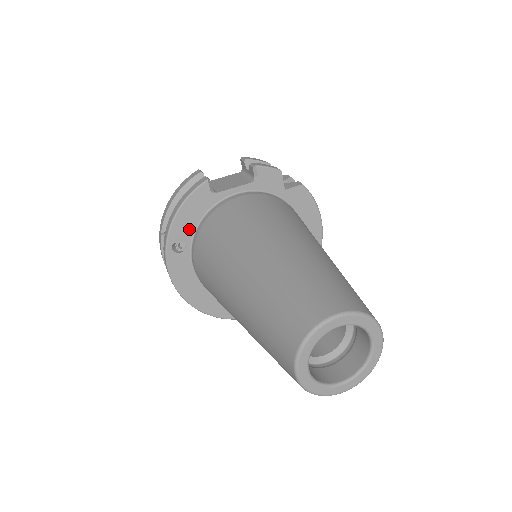
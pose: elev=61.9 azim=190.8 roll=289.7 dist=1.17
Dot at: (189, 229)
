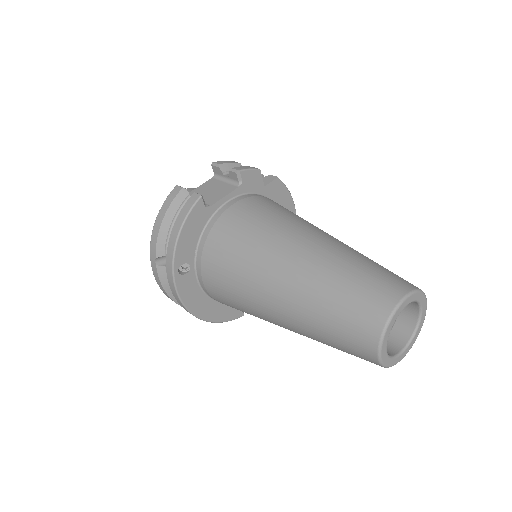
Dot at: (191, 248)
